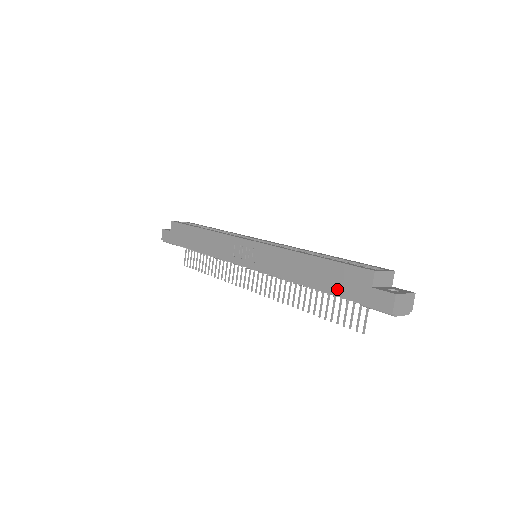
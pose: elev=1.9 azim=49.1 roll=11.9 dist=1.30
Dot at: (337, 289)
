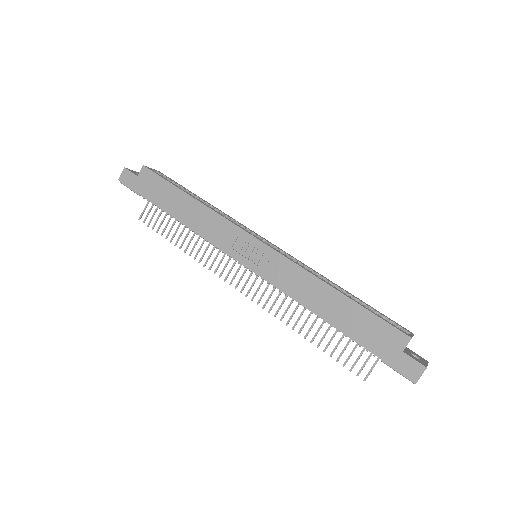
Dot at: (361, 337)
